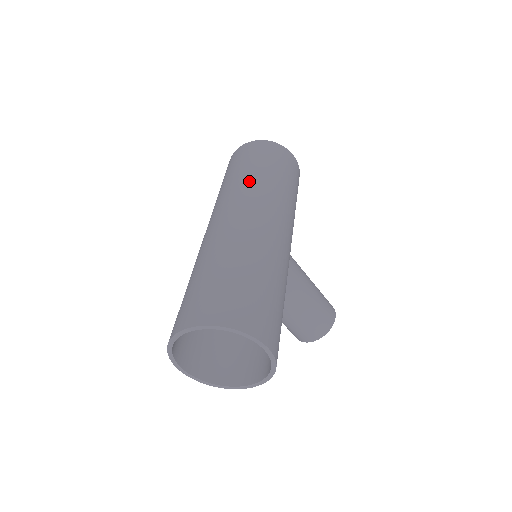
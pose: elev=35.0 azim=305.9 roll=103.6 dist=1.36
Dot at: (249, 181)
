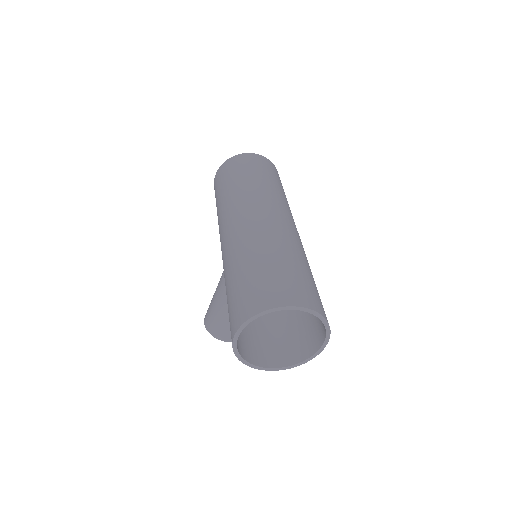
Dot at: (283, 197)
